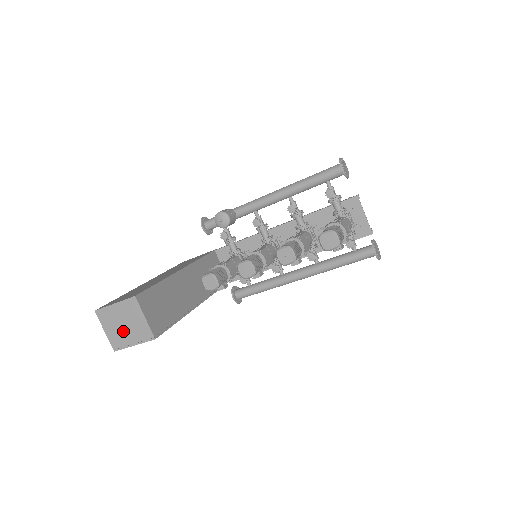
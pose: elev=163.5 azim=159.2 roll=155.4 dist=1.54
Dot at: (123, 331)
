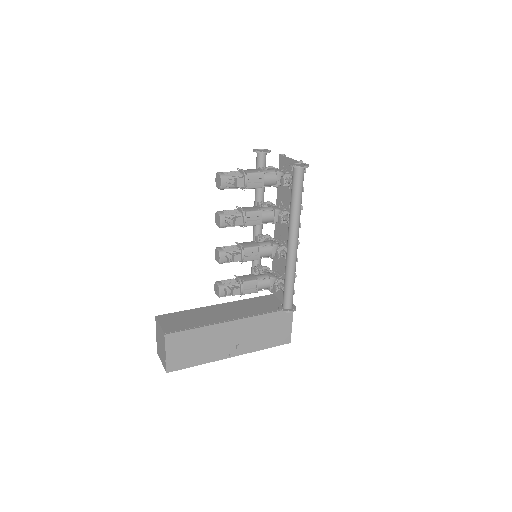
Dot at: (162, 350)
